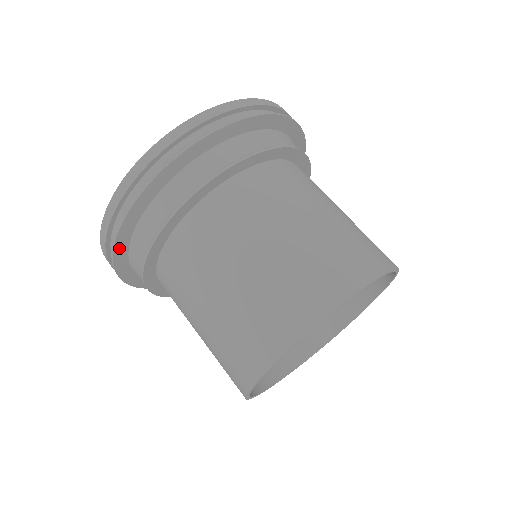
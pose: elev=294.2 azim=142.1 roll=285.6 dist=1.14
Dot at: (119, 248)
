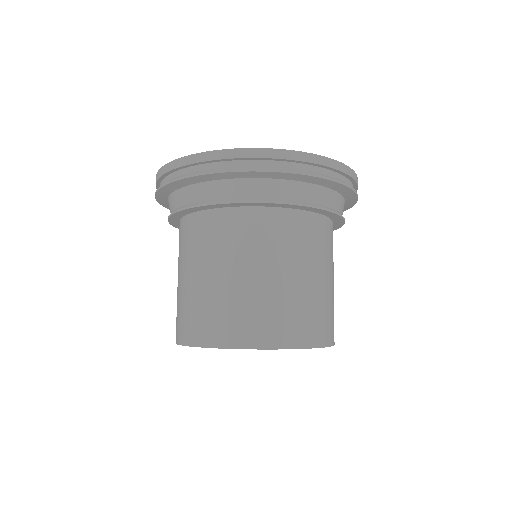
Dot at: occluded
